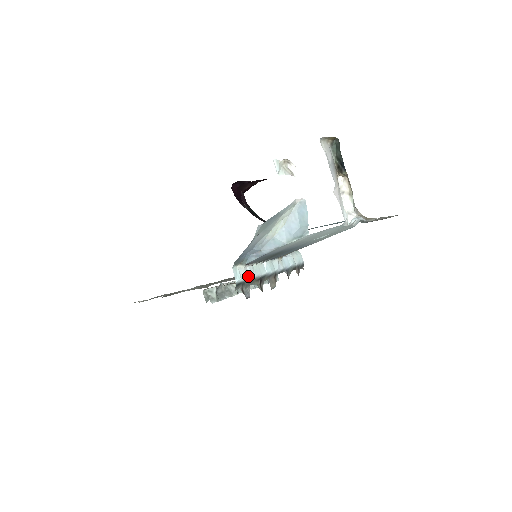
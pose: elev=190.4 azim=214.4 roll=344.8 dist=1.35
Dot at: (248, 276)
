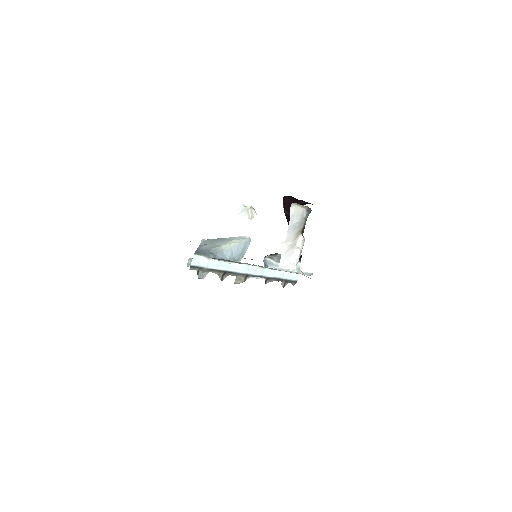
Dot at: (208, 266)
